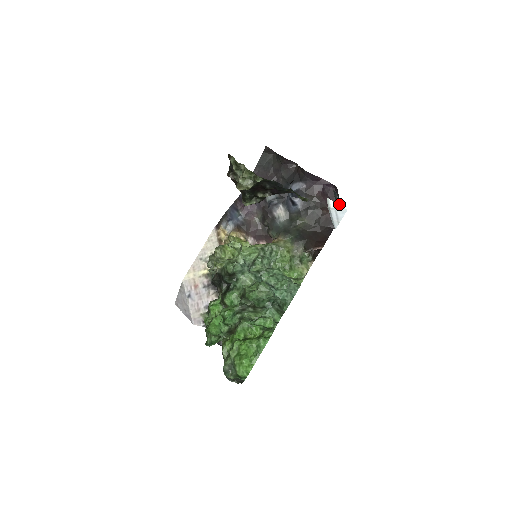
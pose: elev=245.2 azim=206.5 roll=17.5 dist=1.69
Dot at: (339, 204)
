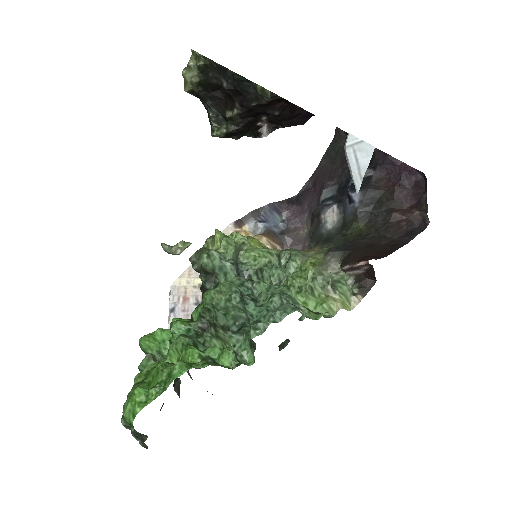
Dot at: (427, 205)
